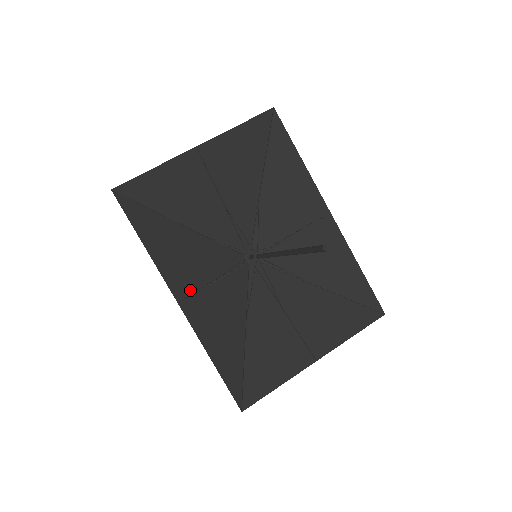
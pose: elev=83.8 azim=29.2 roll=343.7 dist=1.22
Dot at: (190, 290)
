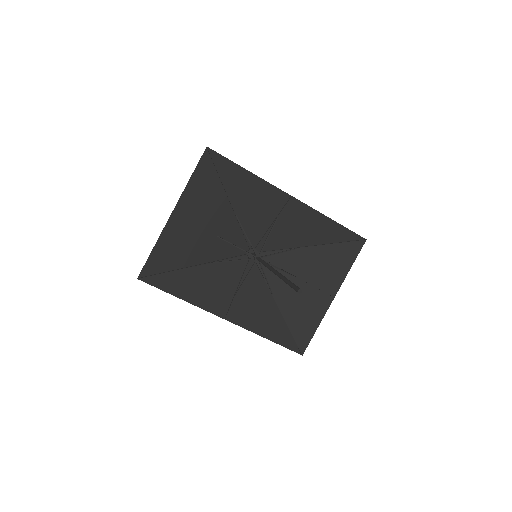
Dot at: (226, 305)
